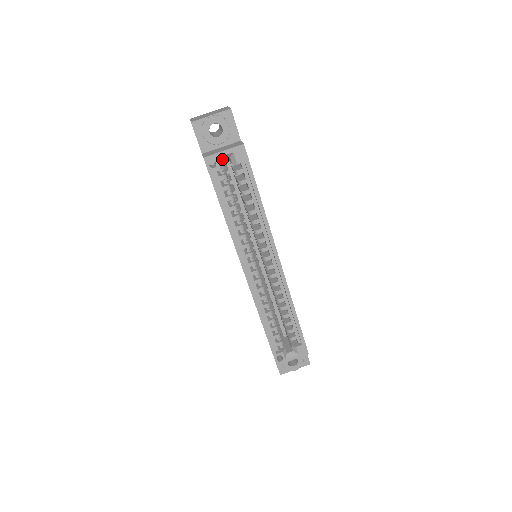
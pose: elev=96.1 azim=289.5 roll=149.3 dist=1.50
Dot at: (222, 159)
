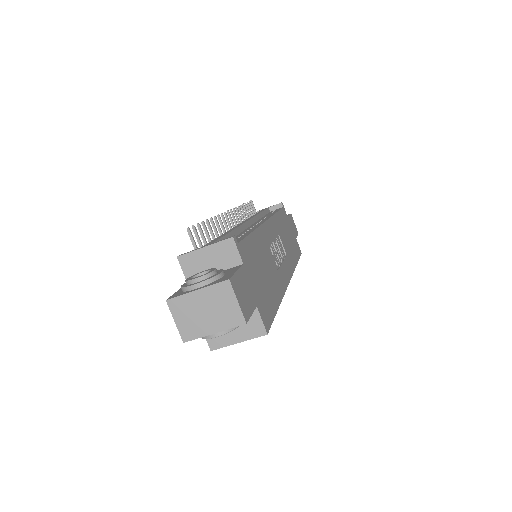
Dot at: occluded
